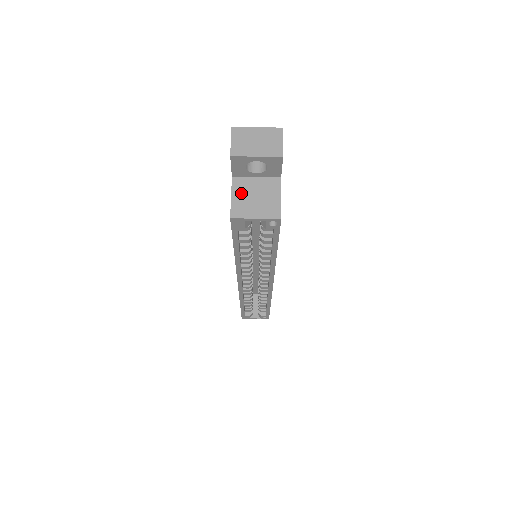
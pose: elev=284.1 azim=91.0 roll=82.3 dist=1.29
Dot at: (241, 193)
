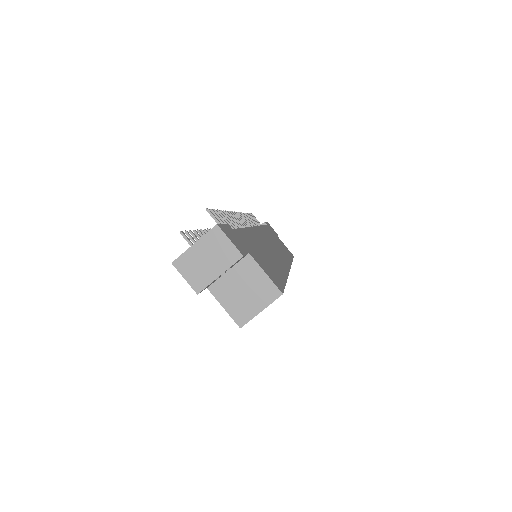
Dot at: (228, 298)
